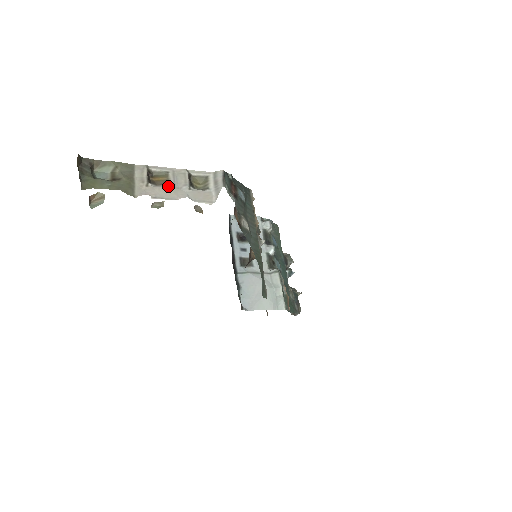
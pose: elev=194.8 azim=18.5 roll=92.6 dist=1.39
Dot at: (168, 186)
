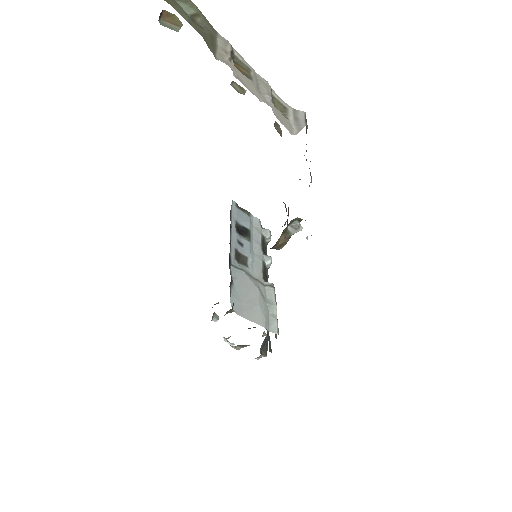
Dot at: (251, 80)
